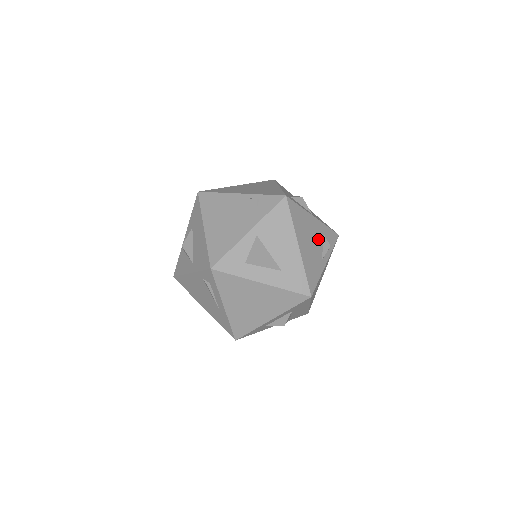
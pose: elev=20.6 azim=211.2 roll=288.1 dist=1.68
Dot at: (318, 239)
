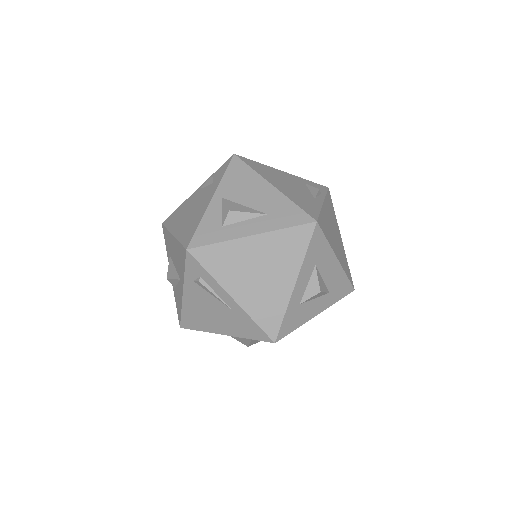
Dot at: (299, 186)
